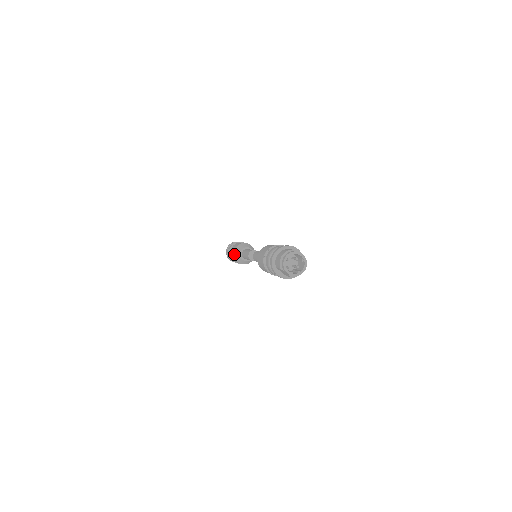
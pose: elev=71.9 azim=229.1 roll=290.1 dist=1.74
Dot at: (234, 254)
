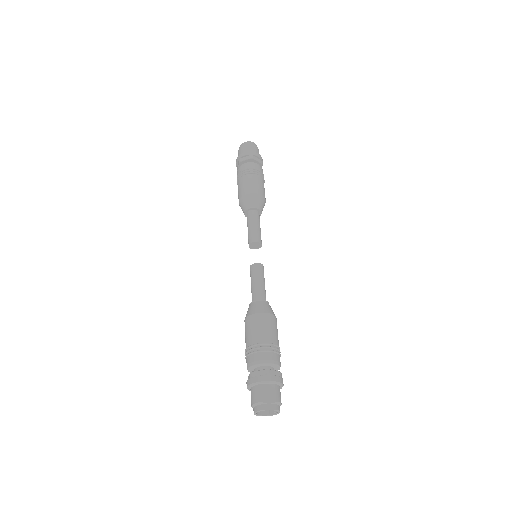
Dot at: occluded
